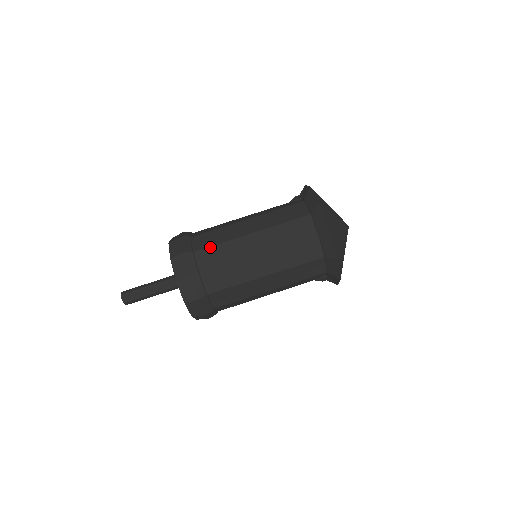
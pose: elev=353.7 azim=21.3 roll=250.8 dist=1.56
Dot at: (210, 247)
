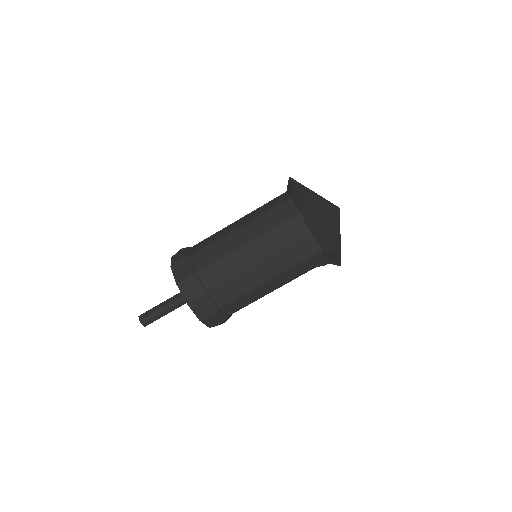
Dot at: (204, 248)
